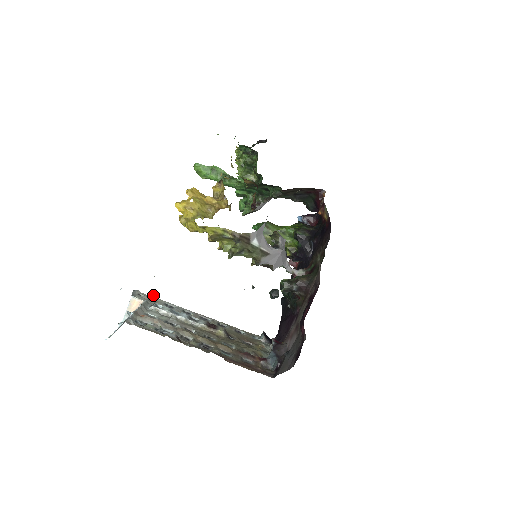
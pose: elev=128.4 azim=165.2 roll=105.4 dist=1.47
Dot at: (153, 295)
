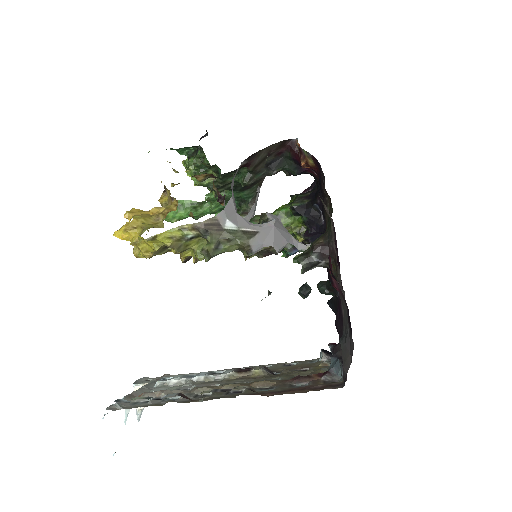
Dot at: (165, 374)
